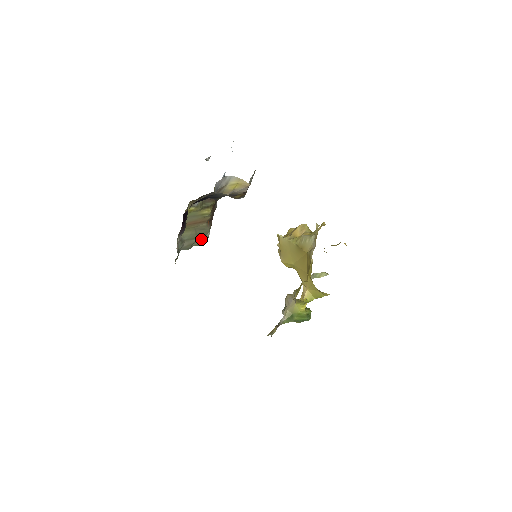
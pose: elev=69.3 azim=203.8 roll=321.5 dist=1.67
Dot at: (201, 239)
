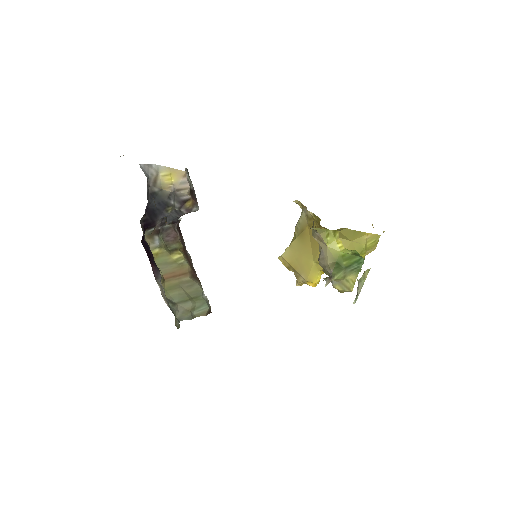
Dot at: (198, 303)
